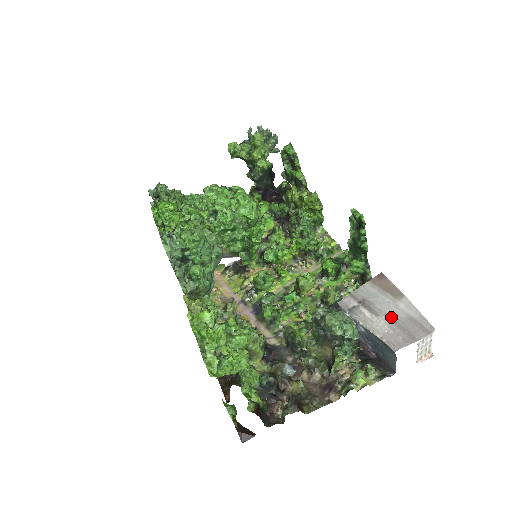
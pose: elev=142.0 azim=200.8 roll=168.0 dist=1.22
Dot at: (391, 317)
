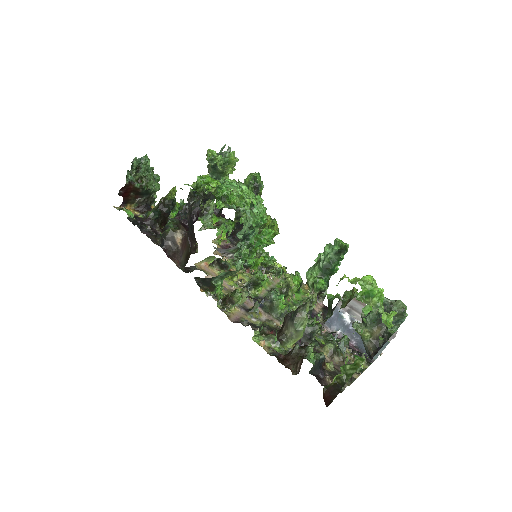
Dot at: occluded
